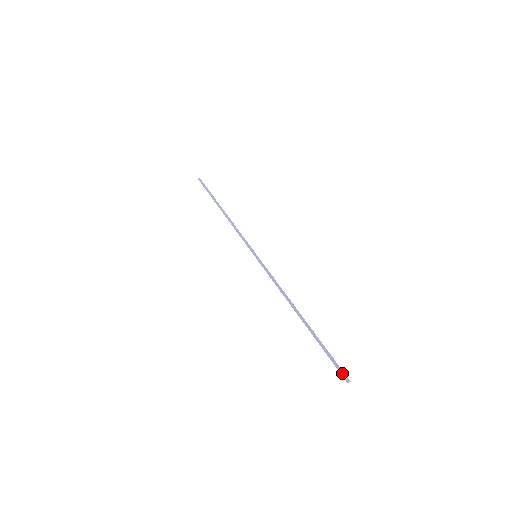
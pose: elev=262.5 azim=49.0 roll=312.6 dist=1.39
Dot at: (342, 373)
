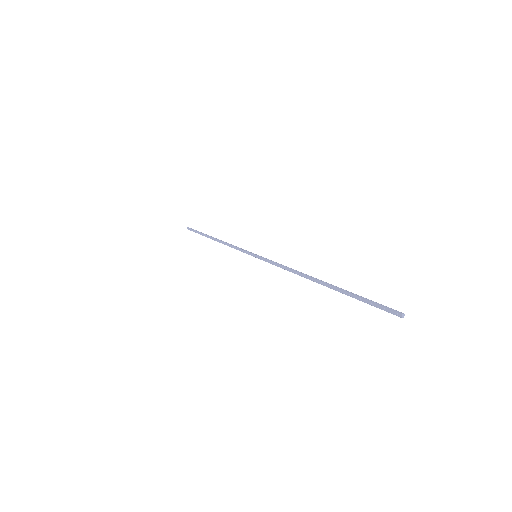
Dot at: (389, 311)
